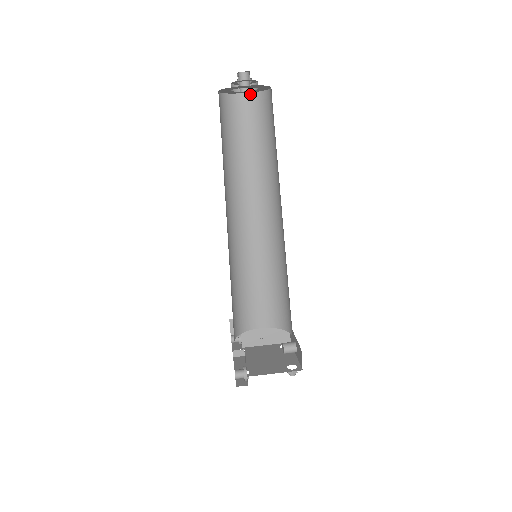
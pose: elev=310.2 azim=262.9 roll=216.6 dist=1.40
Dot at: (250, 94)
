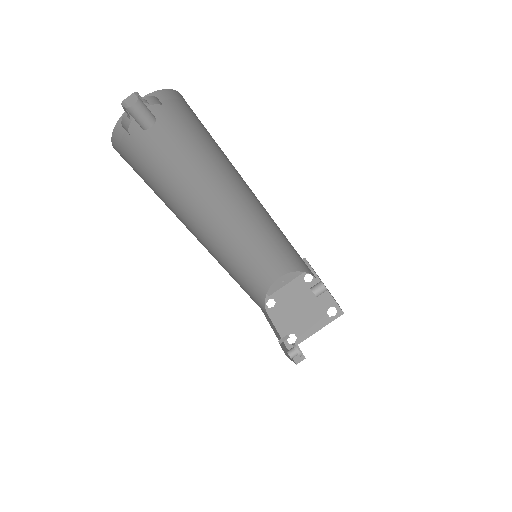
Dot at: occluded
